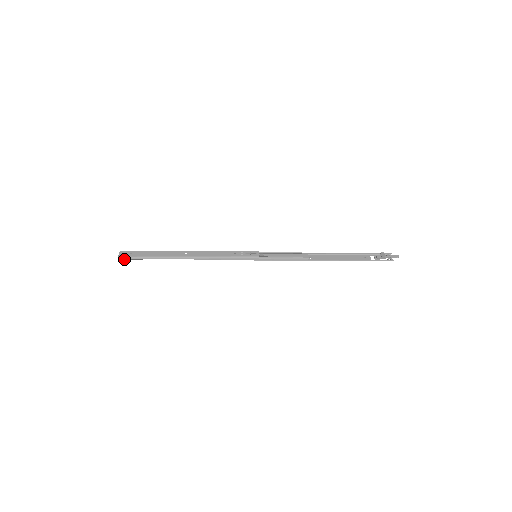
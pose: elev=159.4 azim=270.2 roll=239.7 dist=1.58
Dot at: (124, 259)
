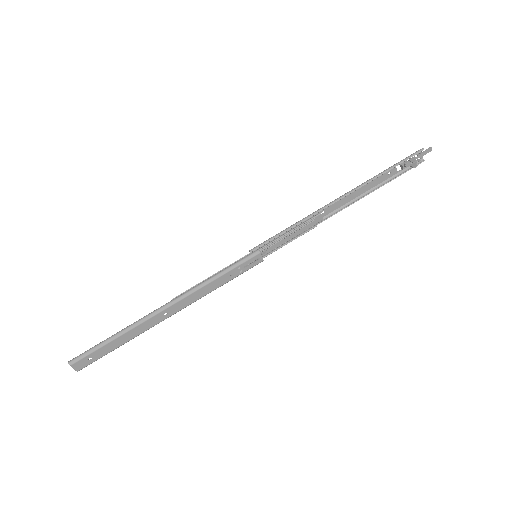
Dot at: (85, 365)
